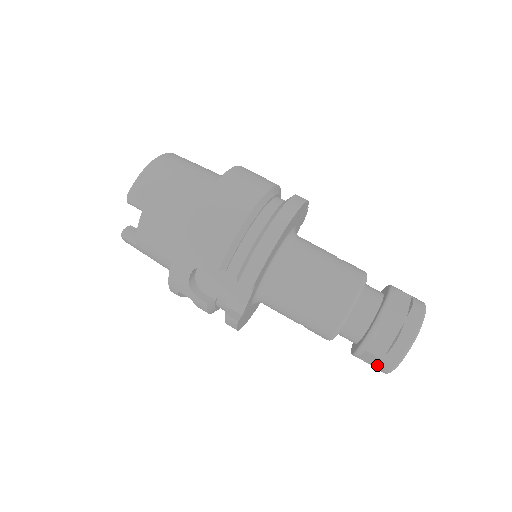
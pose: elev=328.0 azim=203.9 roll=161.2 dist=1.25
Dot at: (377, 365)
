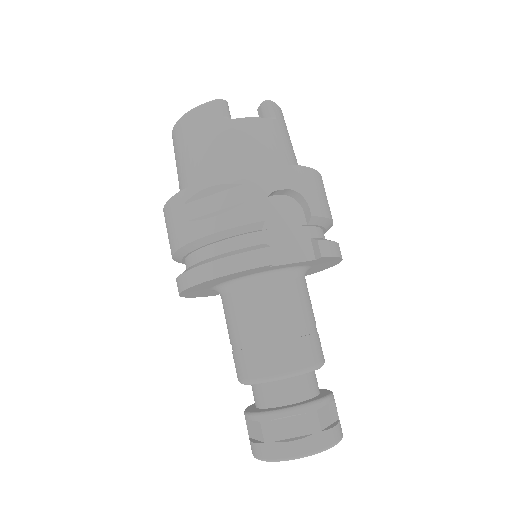
Dot at: (298, 439)
